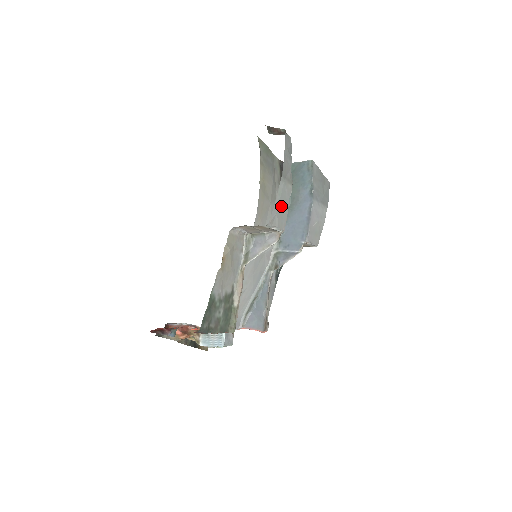
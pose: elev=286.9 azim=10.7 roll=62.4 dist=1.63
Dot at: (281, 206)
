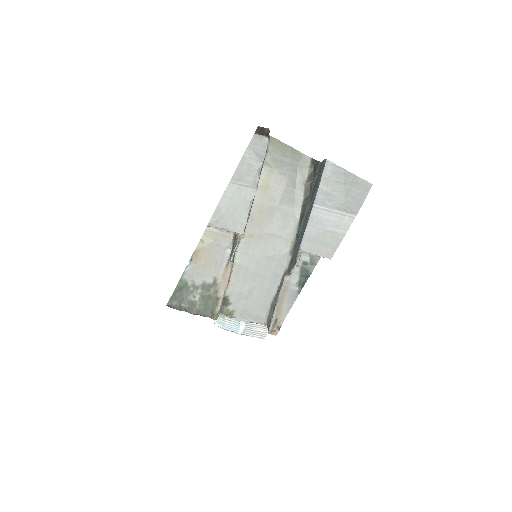
Dot at: (232, 209)
